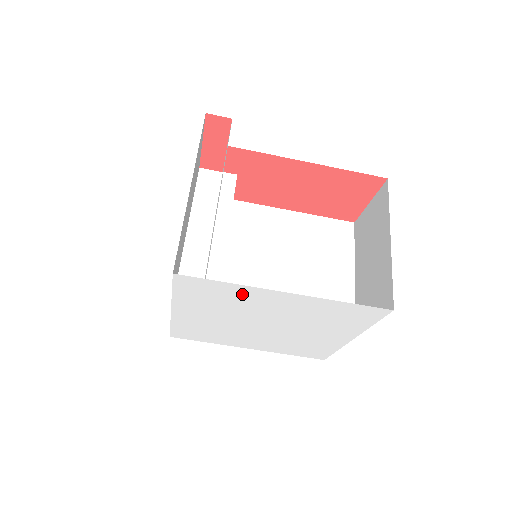
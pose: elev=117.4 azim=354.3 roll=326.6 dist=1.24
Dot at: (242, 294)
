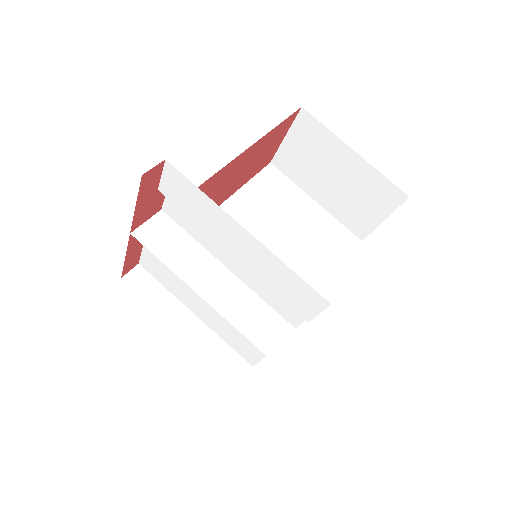
Dot at: occluded
